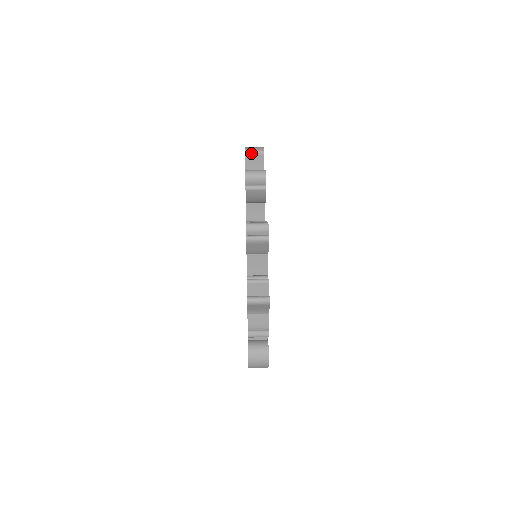
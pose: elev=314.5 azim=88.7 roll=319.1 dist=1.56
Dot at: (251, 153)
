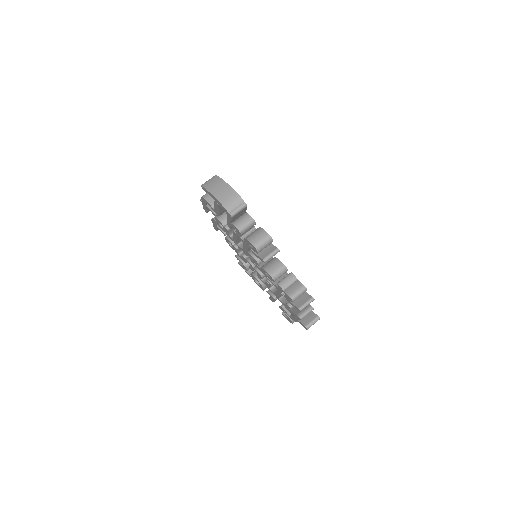
Dot at: (237, 214)
